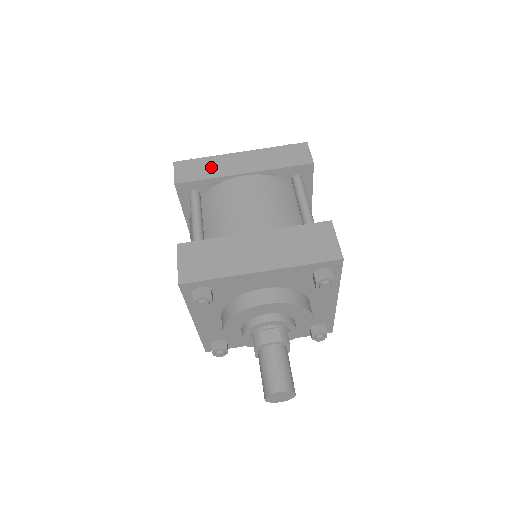
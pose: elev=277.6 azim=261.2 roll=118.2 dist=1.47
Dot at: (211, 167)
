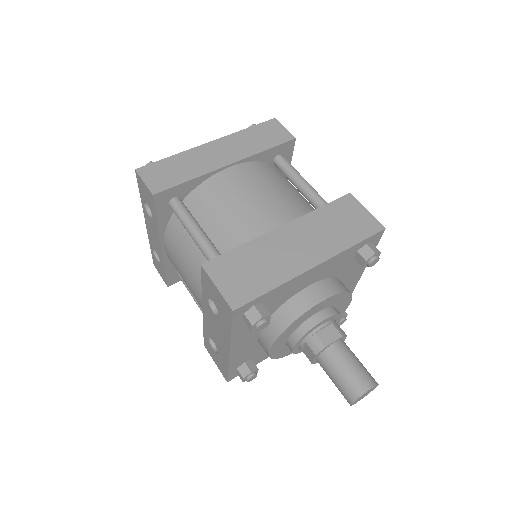
Dot at: (186, 166)
